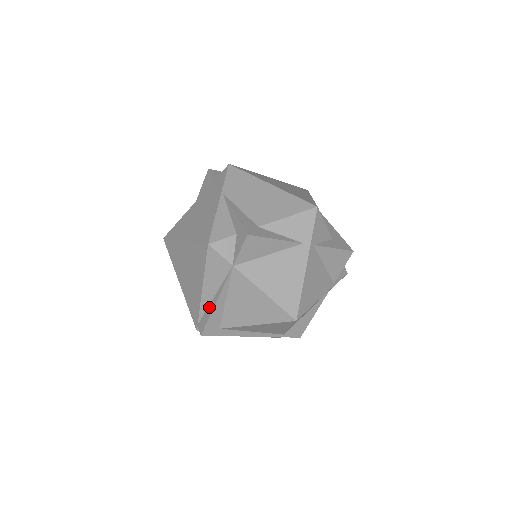
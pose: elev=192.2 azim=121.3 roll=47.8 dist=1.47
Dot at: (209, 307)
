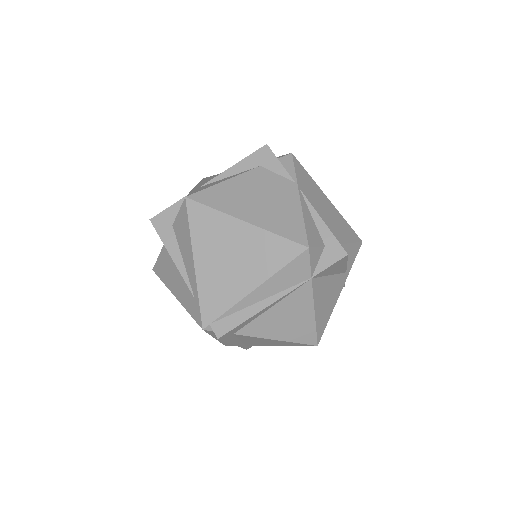
Dot at: (247, 309)
